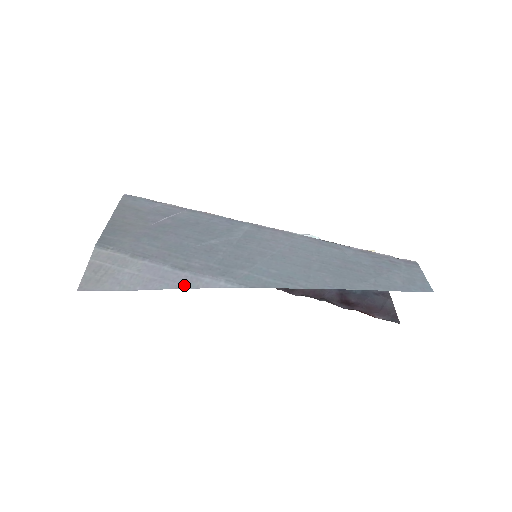
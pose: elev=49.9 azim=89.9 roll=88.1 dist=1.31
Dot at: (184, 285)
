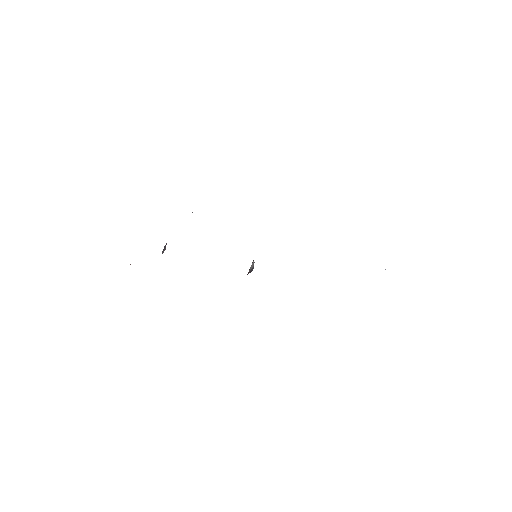
Dot at: occluded
